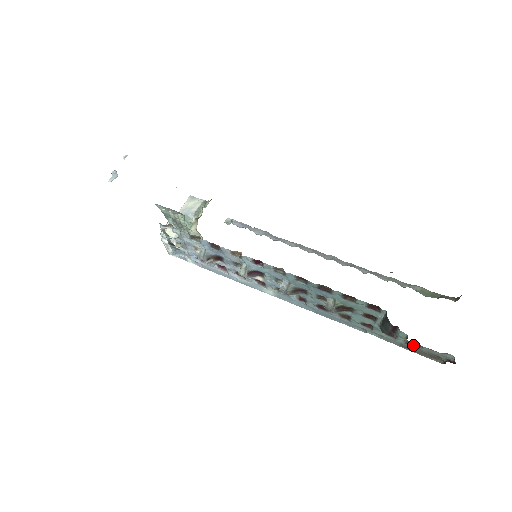
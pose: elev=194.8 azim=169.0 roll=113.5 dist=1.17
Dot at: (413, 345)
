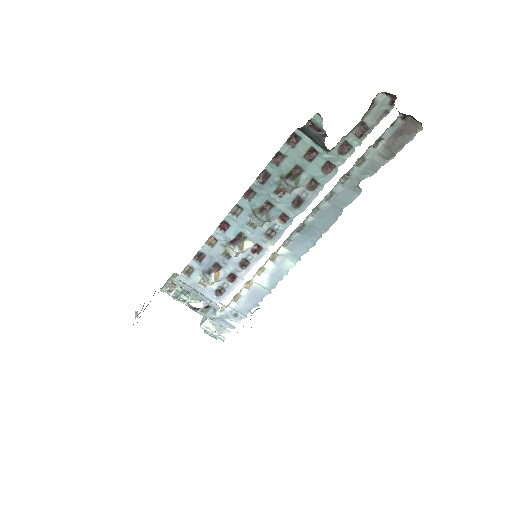
Dot at: (363, 132)
